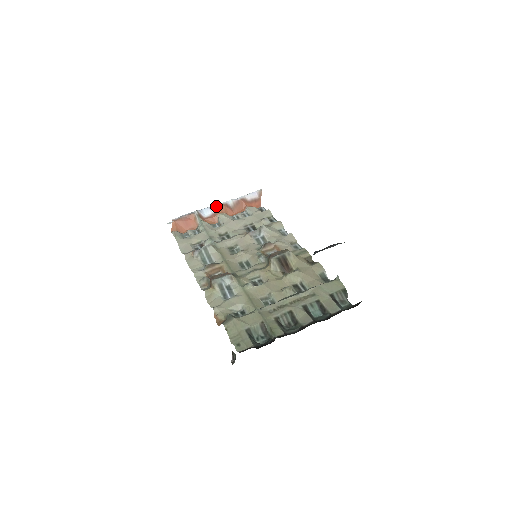
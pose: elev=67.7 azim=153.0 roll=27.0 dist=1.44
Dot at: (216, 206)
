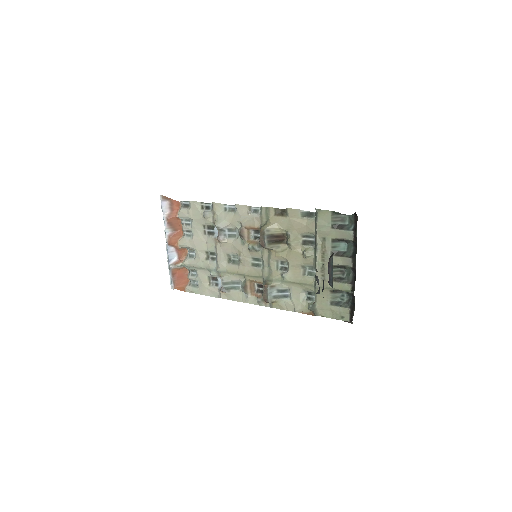
Dot at: (169, 246)
